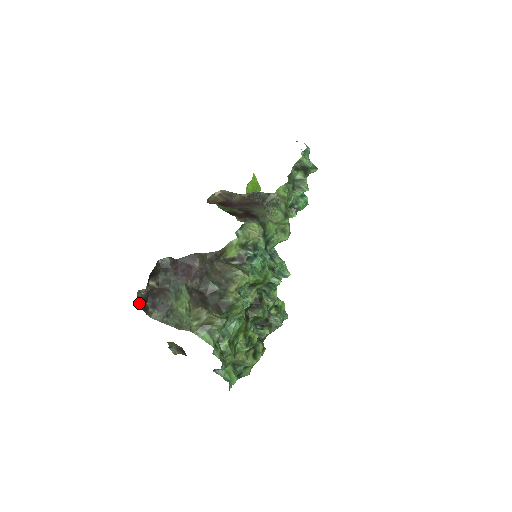
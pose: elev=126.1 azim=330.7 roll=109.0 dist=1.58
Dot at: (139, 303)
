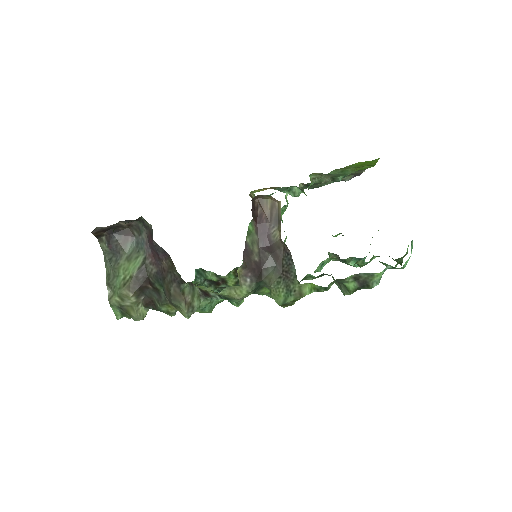
Dot at: (94, 232)
